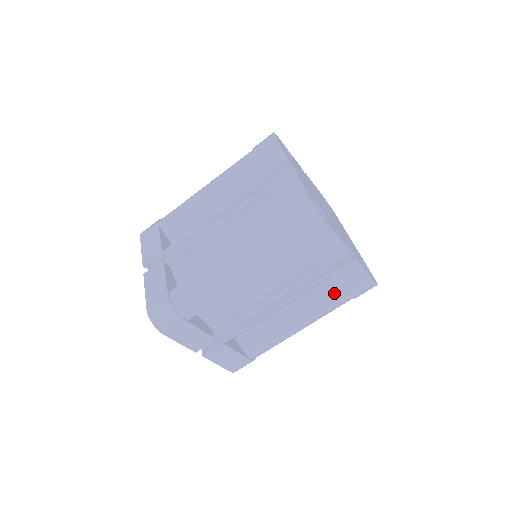
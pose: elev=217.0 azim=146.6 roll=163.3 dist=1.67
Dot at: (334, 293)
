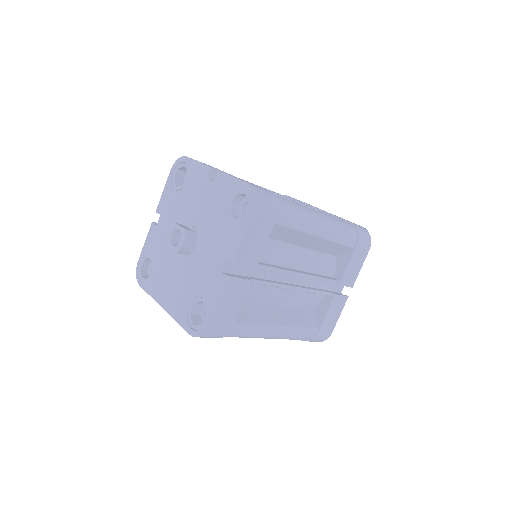
Dot at: (310, 320)
